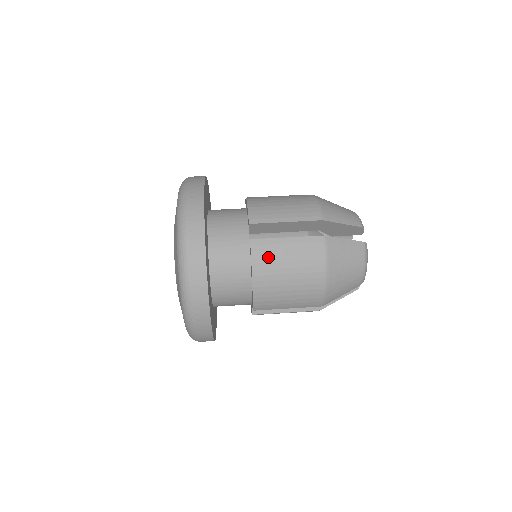
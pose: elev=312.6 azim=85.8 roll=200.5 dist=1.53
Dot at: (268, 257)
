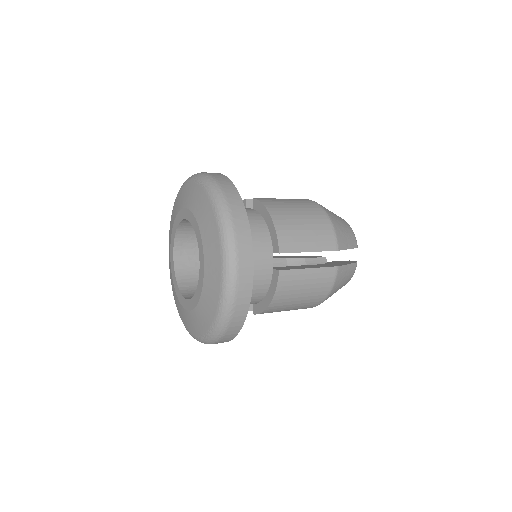
Dot at: (274, 202)
